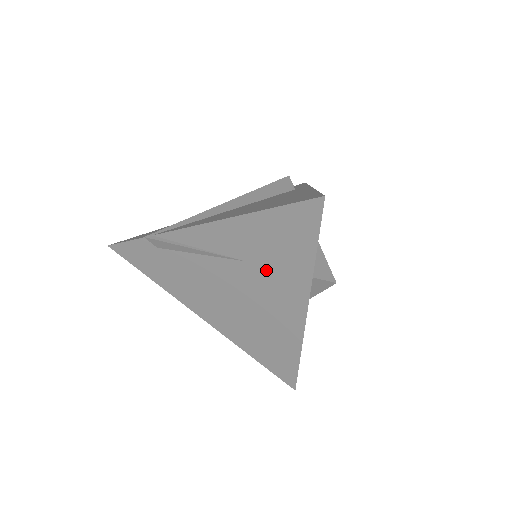
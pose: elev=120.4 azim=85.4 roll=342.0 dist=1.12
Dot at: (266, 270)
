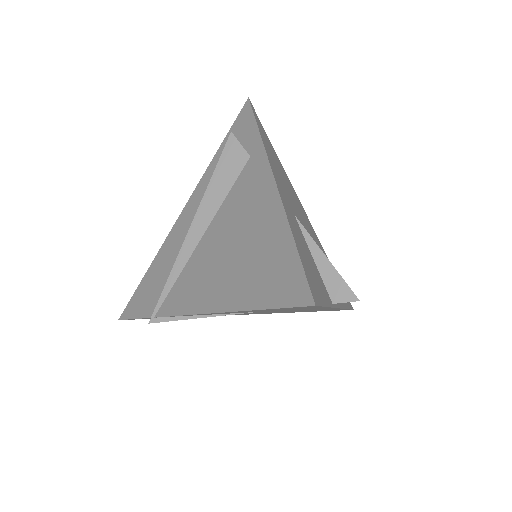
Dot at: occluded
